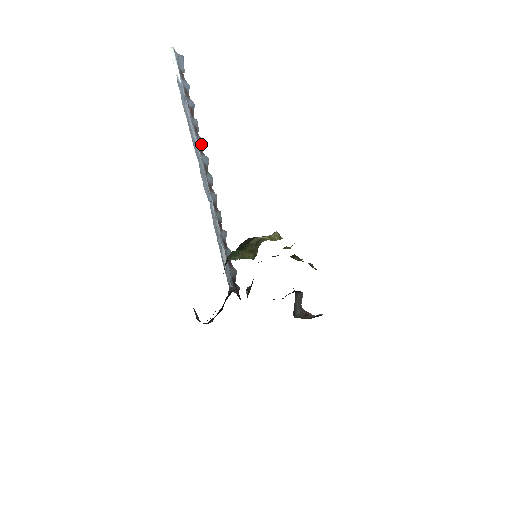
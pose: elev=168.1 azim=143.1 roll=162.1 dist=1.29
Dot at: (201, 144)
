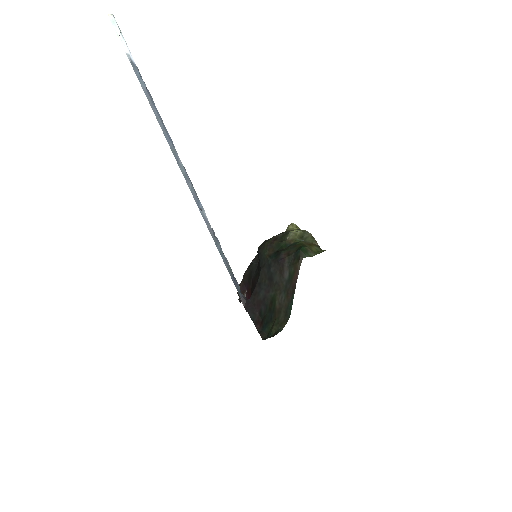
Dot at: occluded
